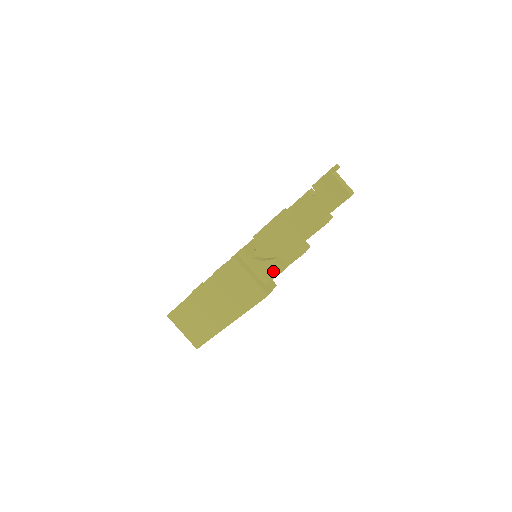
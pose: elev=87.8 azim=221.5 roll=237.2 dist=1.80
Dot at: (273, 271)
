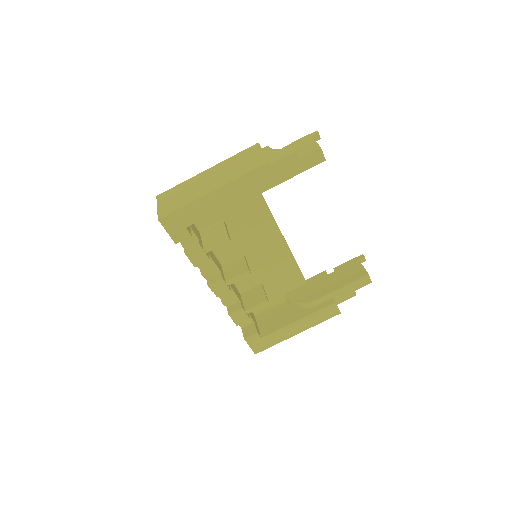
Dot at: (285, 154)
